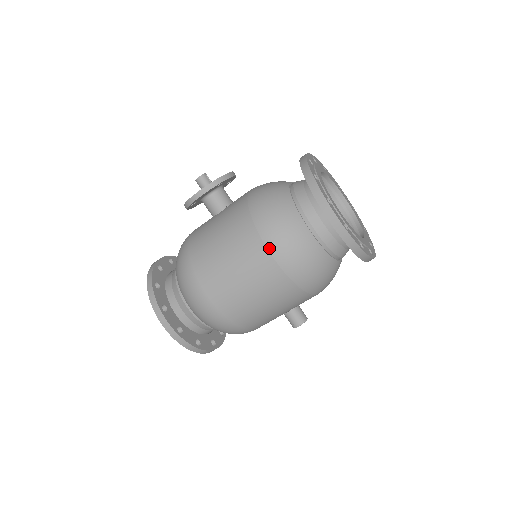
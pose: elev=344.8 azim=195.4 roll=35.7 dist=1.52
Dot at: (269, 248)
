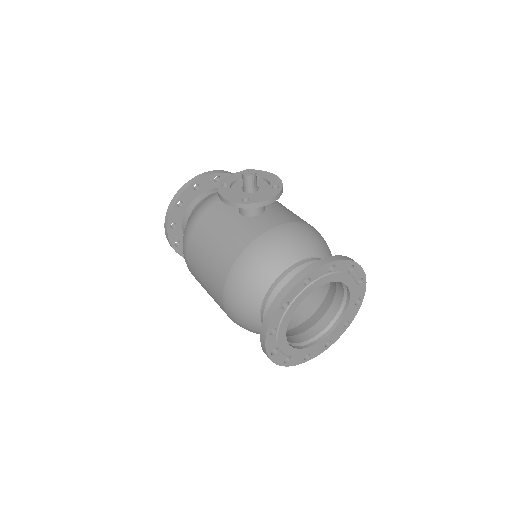
Dot at: (224, 299)
